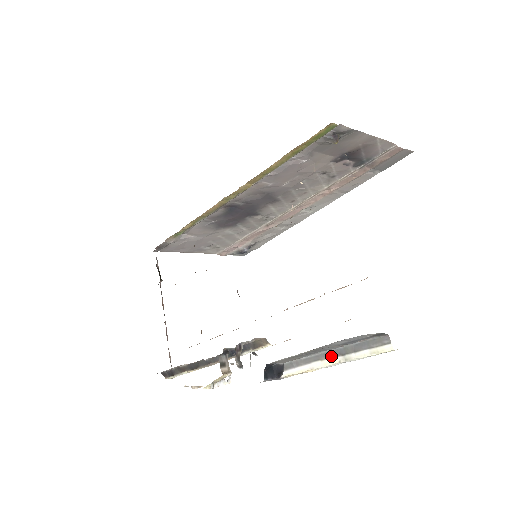
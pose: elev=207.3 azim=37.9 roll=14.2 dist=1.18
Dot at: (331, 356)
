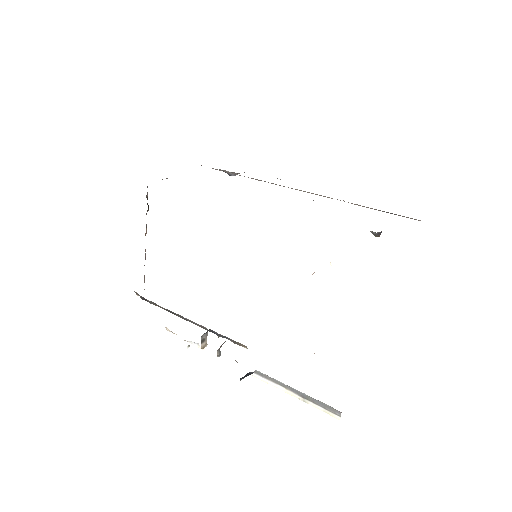
Dot at: (294, 392)
